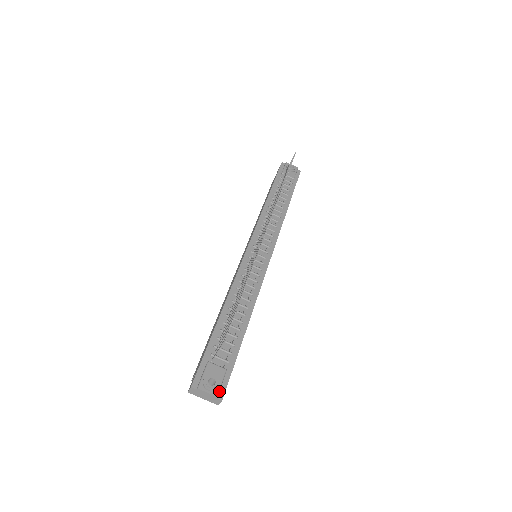
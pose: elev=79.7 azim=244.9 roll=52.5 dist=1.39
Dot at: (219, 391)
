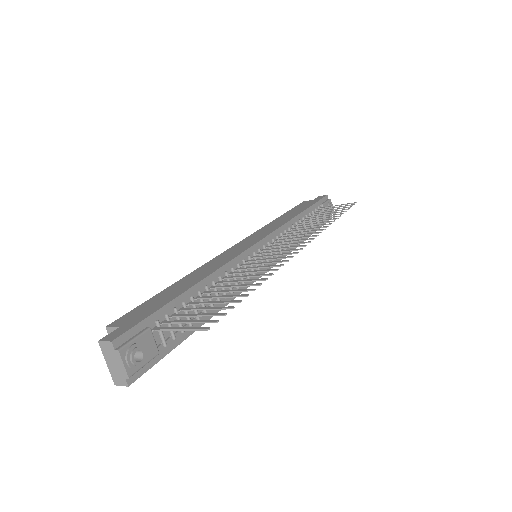
Dot at: (134, 372)
